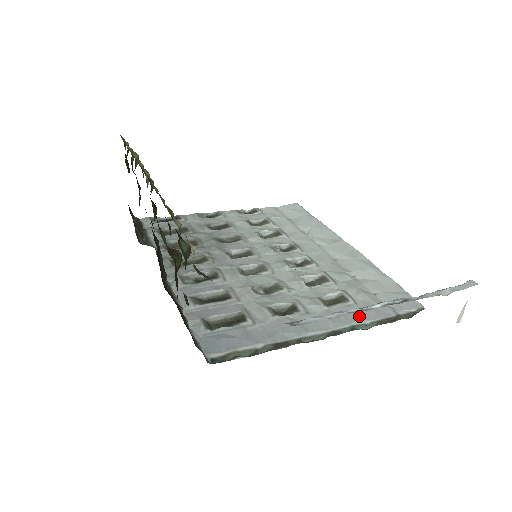
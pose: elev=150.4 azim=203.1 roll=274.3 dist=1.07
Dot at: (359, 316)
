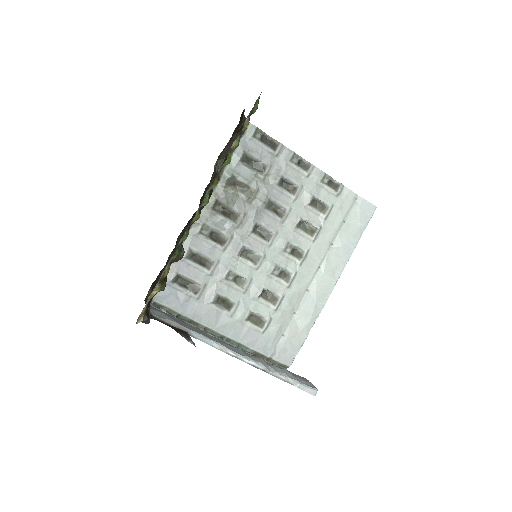
Dot at: (251, 342)
